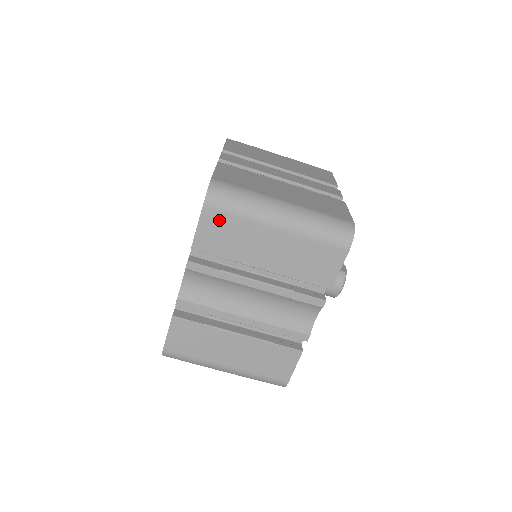
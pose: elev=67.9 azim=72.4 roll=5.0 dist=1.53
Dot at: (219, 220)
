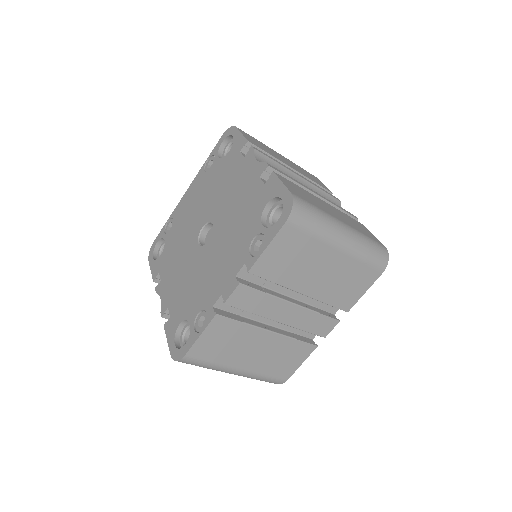
Dot at: occluded
